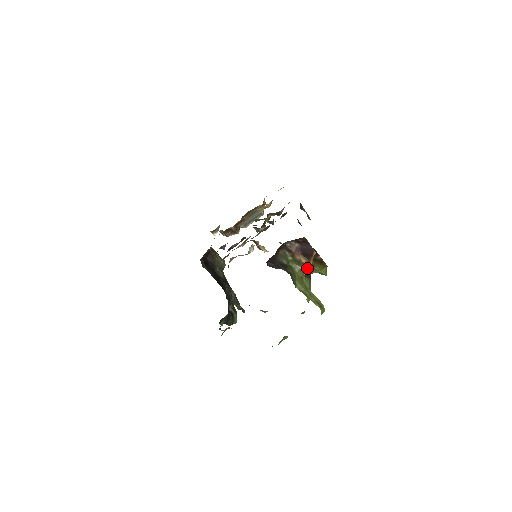
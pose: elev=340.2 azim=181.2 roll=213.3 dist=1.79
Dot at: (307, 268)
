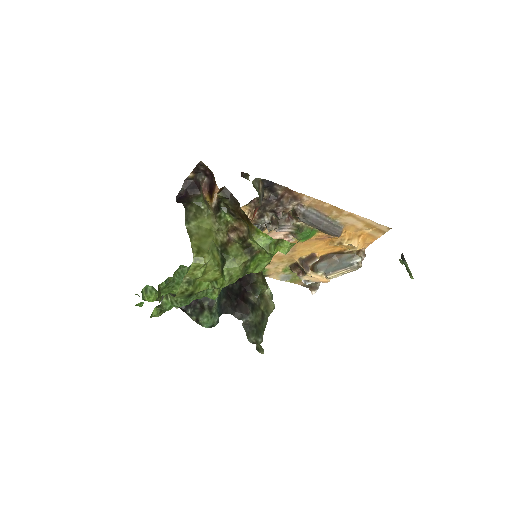
Dot at: (247, 237)
